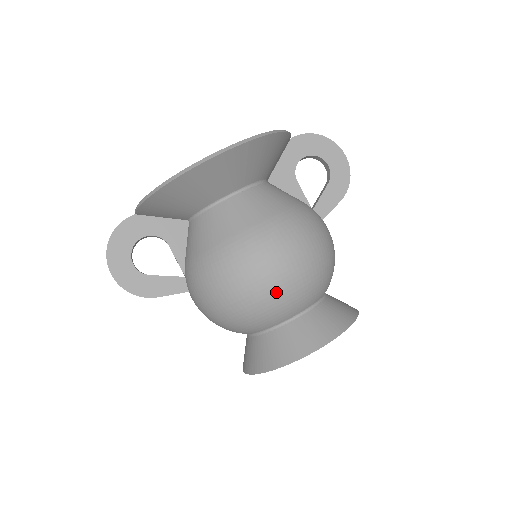
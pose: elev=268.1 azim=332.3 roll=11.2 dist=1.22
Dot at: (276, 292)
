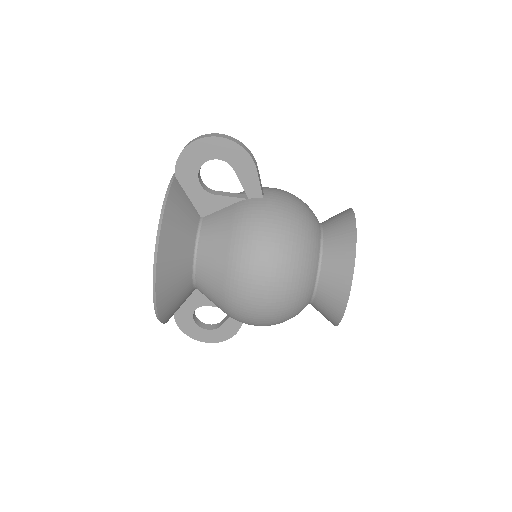
Dot at: (283, 308)
